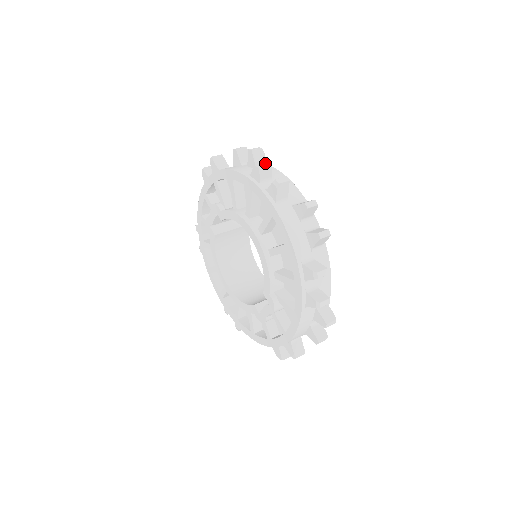
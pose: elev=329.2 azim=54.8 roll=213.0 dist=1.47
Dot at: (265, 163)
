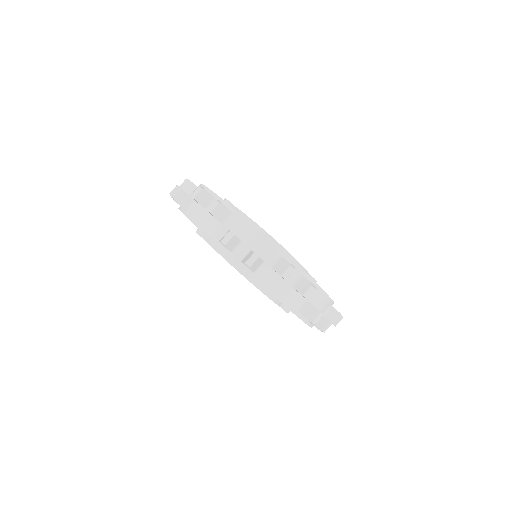
Dot at: (229, 240)
